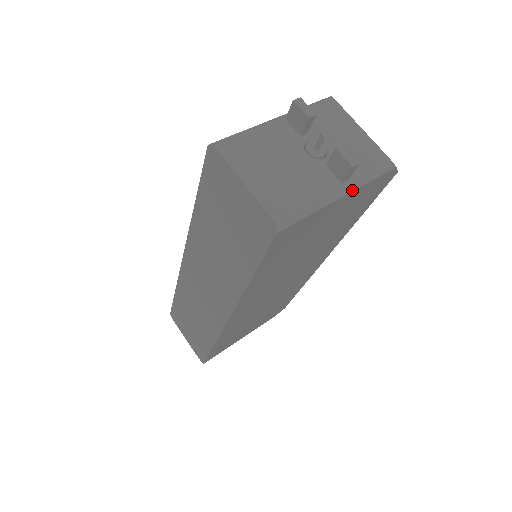
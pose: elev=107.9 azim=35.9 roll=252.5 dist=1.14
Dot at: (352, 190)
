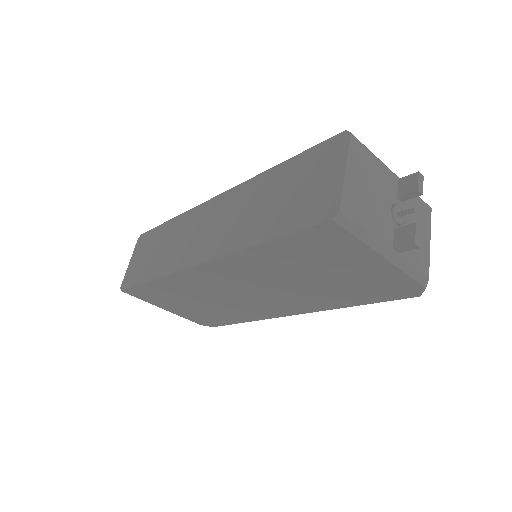
Dot at: (393, 262)
